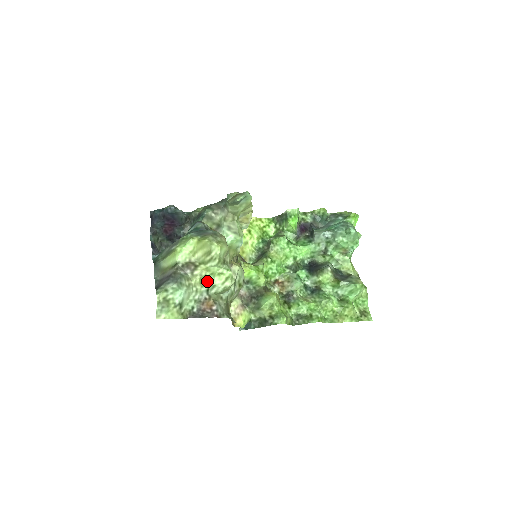
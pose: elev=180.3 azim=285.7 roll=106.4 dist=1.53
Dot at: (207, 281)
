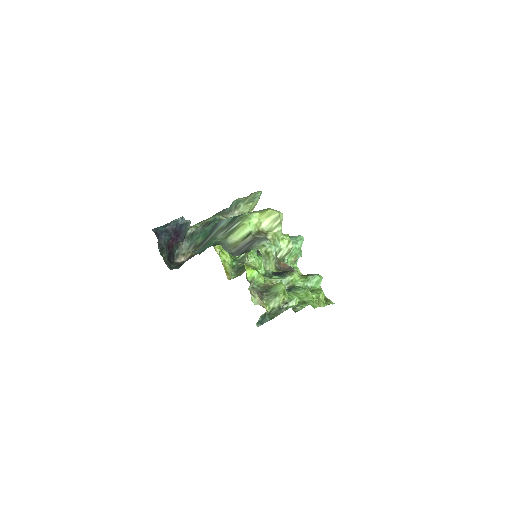
Dot at: (276, 245)
